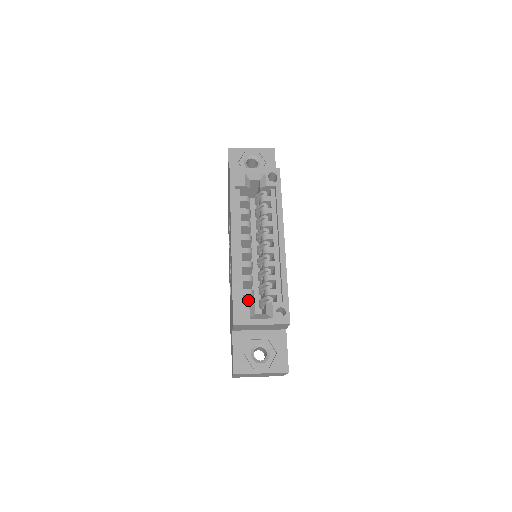
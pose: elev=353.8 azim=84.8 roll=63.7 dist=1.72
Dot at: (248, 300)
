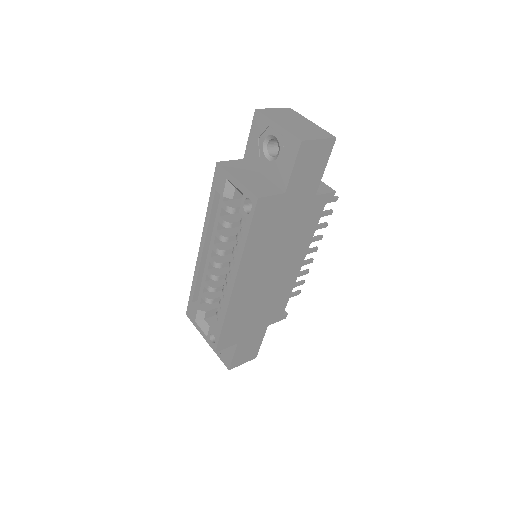
Dot at: occluded
